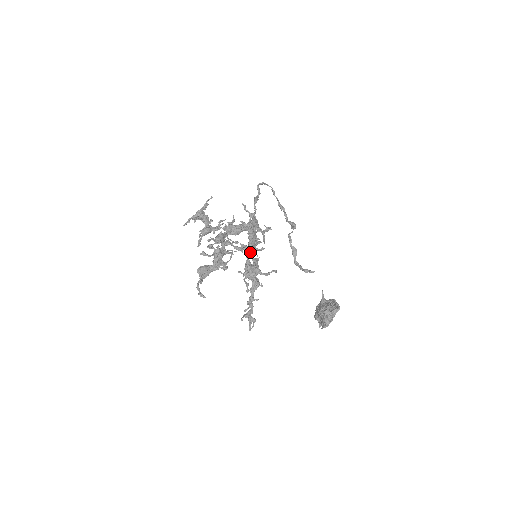
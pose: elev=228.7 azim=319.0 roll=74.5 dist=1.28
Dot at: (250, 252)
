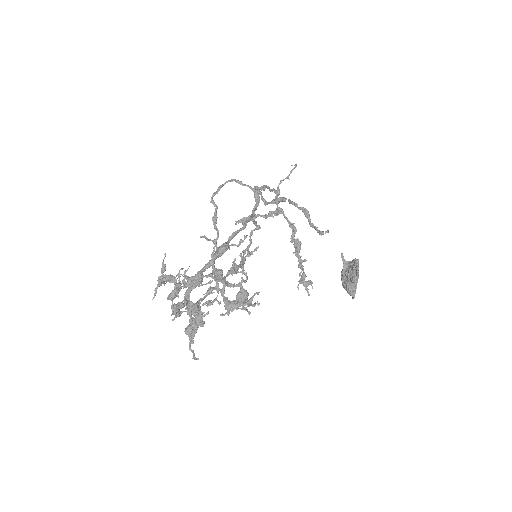
Dot at: occluded
